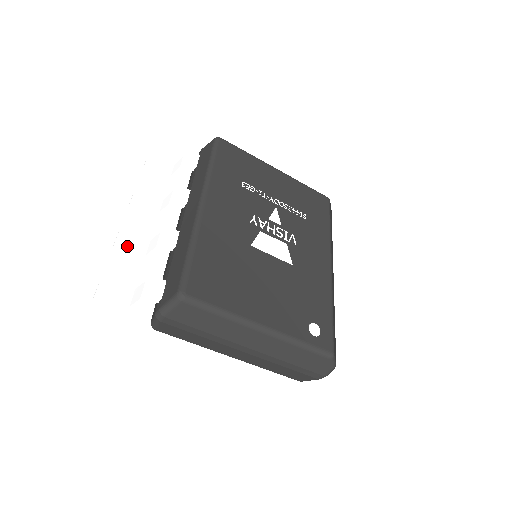
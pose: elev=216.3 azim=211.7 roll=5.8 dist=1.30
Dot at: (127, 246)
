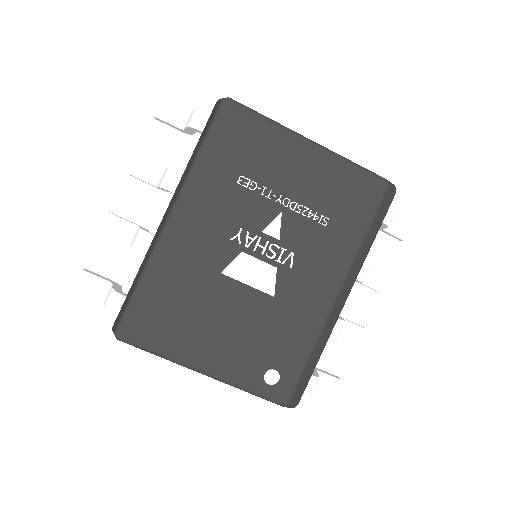
Dot at: (115, 230)
